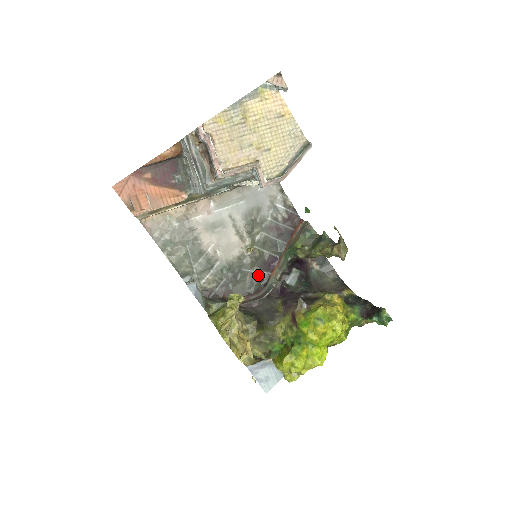
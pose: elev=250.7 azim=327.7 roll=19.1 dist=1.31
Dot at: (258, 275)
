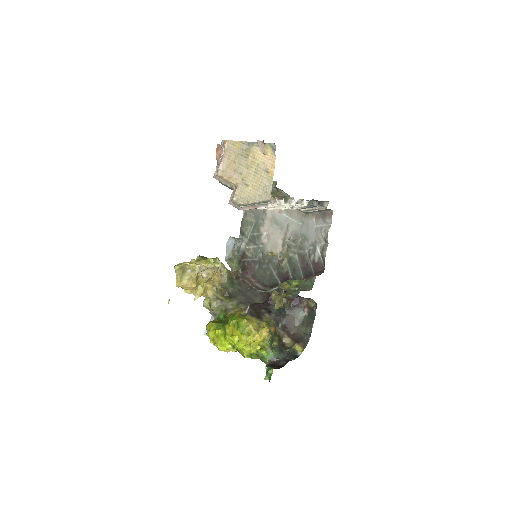
Dot at: (274, 277)
